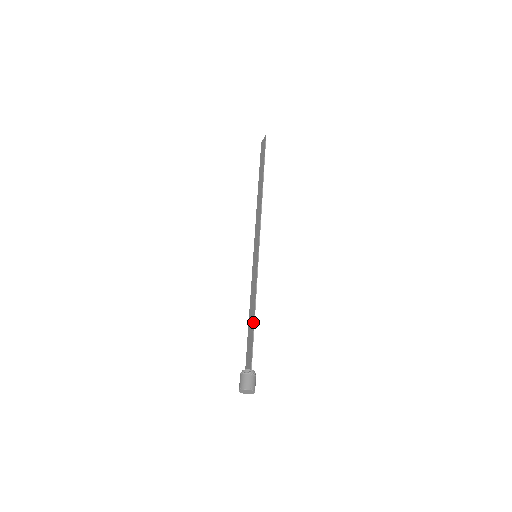
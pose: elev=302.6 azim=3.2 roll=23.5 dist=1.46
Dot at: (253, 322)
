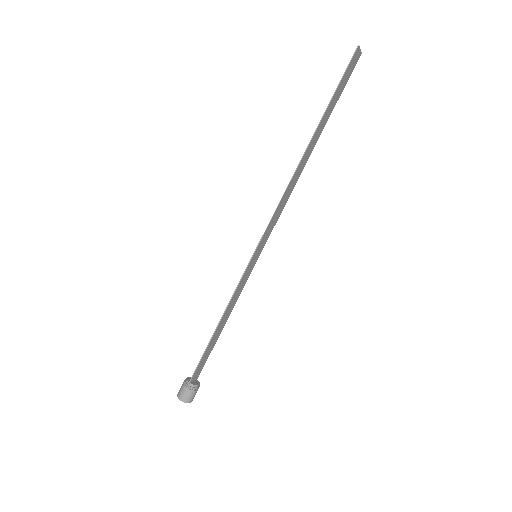
Dot at: (212, 337)
